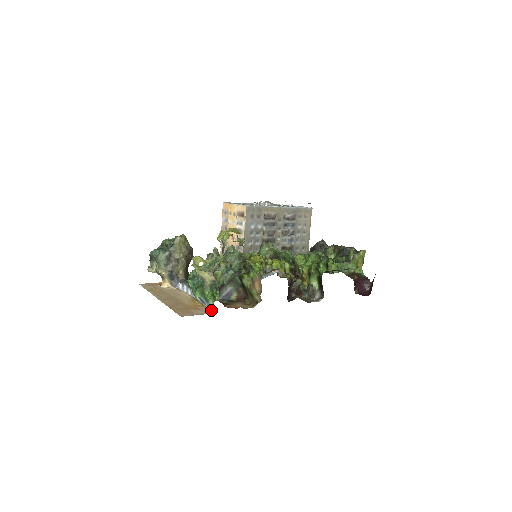
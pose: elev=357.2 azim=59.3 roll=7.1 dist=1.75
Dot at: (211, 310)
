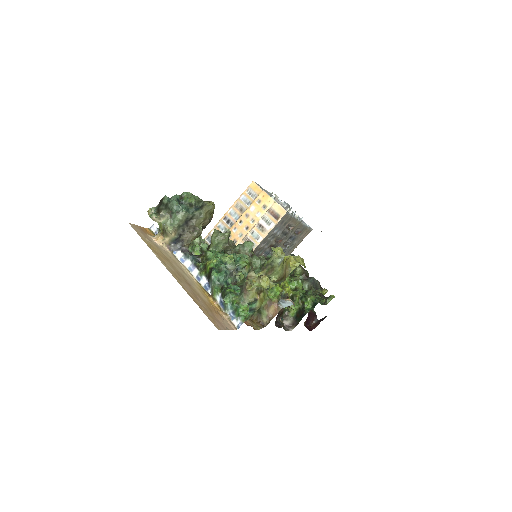
Dot at: (234, 324)
